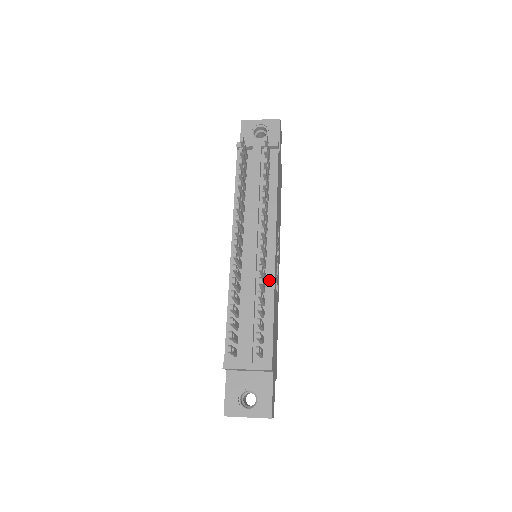
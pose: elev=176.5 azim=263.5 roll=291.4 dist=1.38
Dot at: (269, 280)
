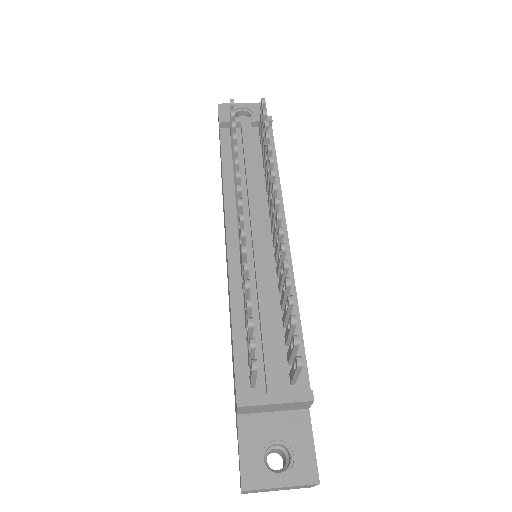
Dot at: occluded
